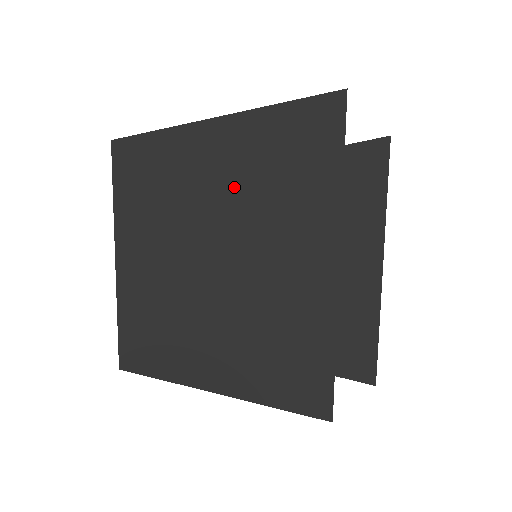
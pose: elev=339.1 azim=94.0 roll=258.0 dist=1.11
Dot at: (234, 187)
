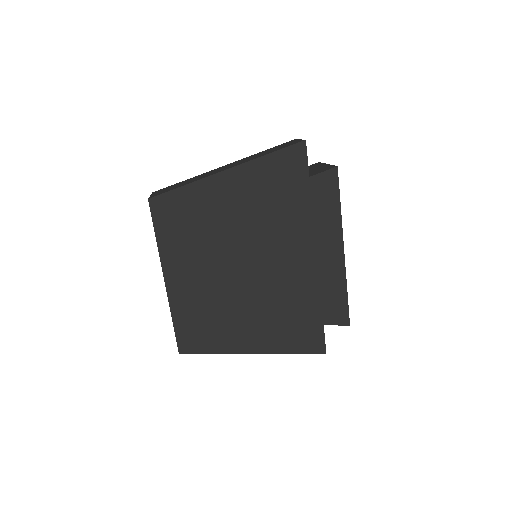
Dot at: (240, 216)
